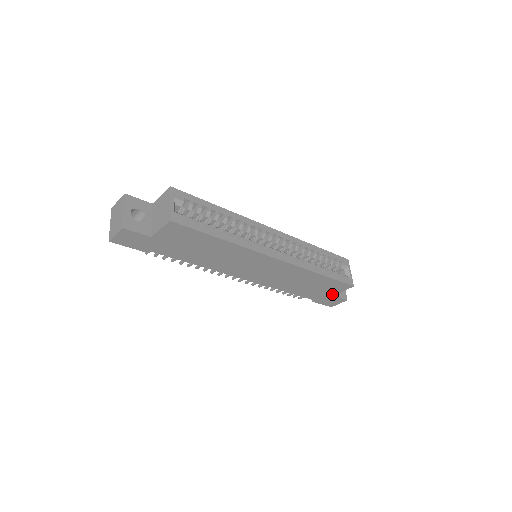
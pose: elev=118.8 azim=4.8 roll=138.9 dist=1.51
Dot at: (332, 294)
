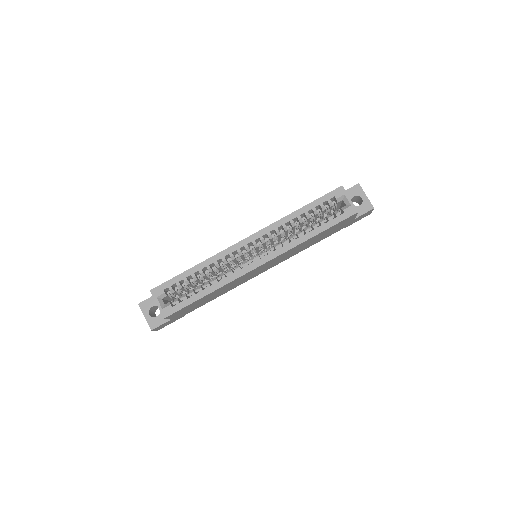
Dot at: (351, 220)
